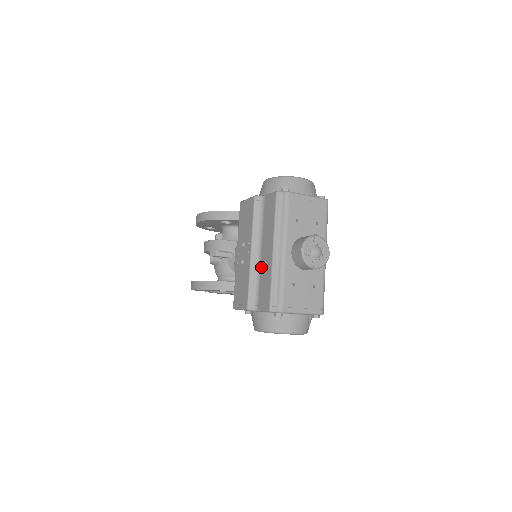
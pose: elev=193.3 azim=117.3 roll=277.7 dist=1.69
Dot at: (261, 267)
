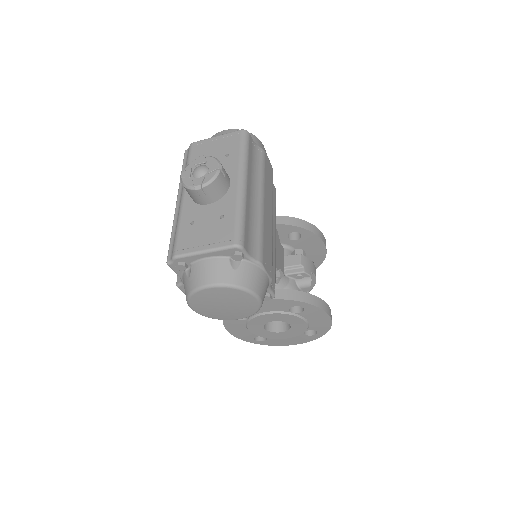
Dot at: occluded
